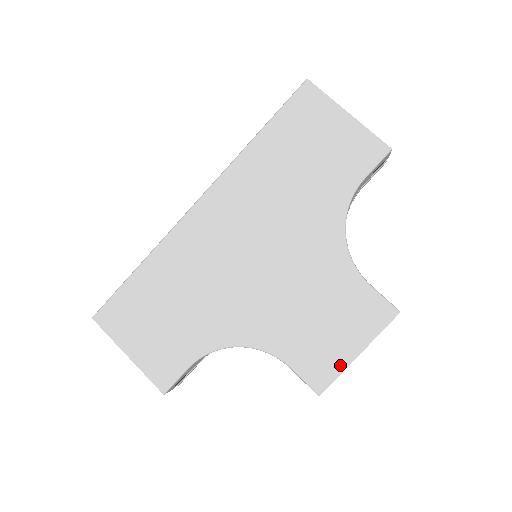
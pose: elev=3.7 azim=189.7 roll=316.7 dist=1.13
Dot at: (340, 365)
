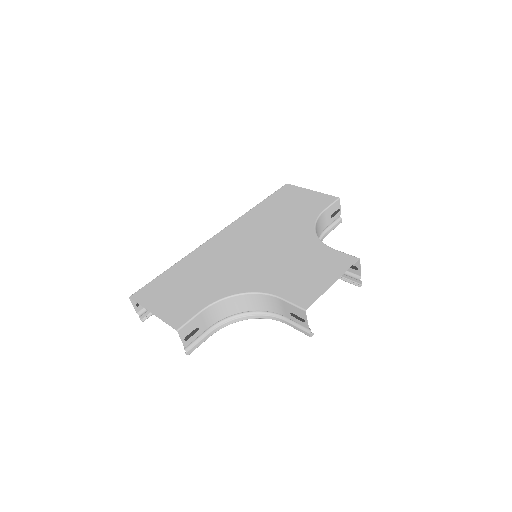
Dot at: (320, 290)
